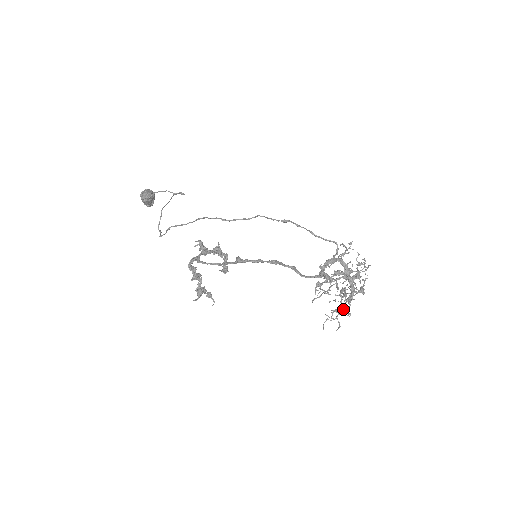
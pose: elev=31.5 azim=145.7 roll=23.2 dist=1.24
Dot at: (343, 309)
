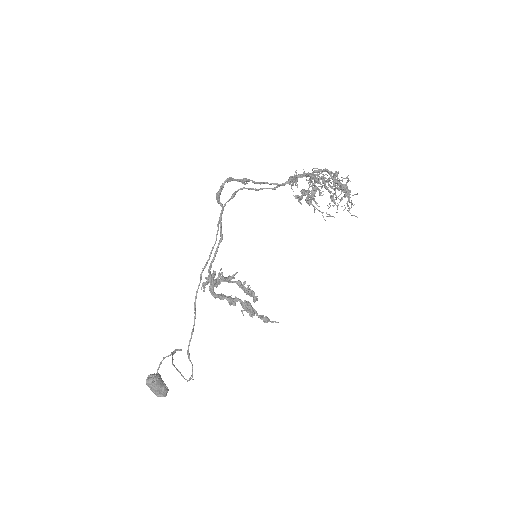
Dot at: (340, 182)
